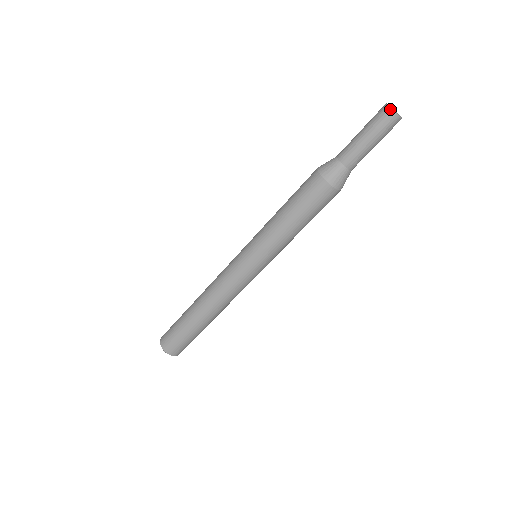
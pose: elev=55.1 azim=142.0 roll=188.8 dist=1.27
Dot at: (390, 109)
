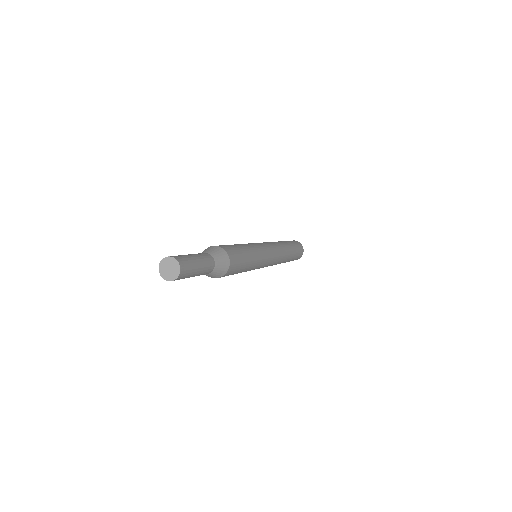
Dot at: occluded
